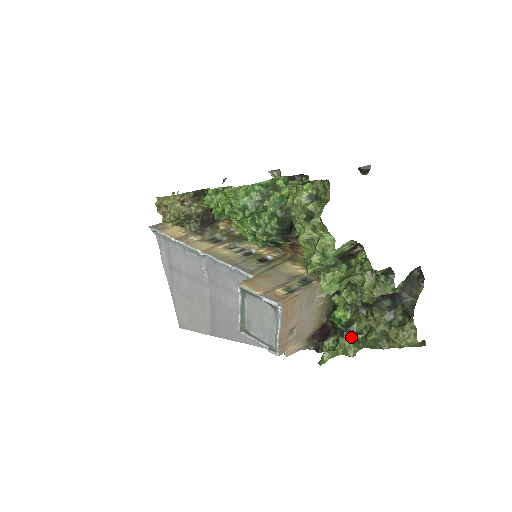
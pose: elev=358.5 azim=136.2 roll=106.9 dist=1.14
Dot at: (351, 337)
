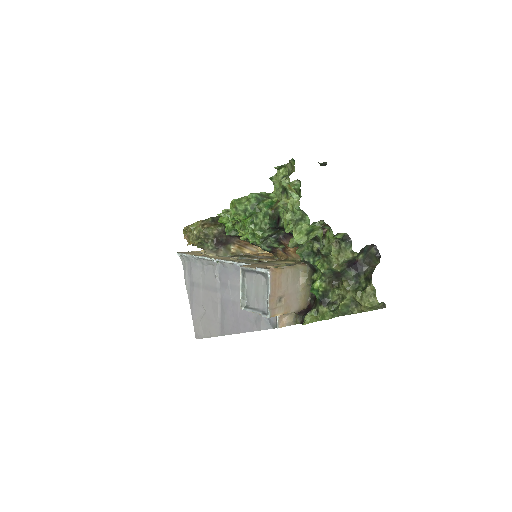
Dot at: (327, 305)
